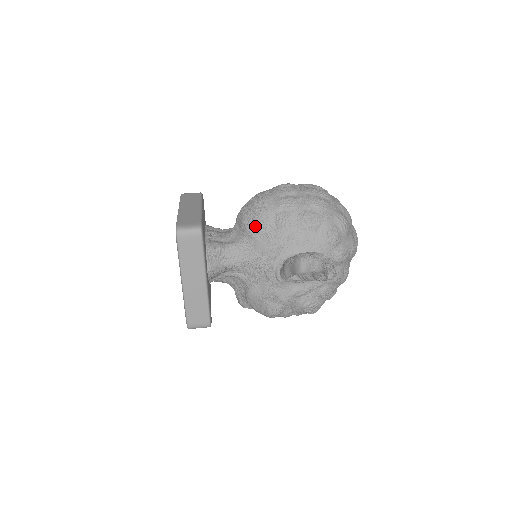
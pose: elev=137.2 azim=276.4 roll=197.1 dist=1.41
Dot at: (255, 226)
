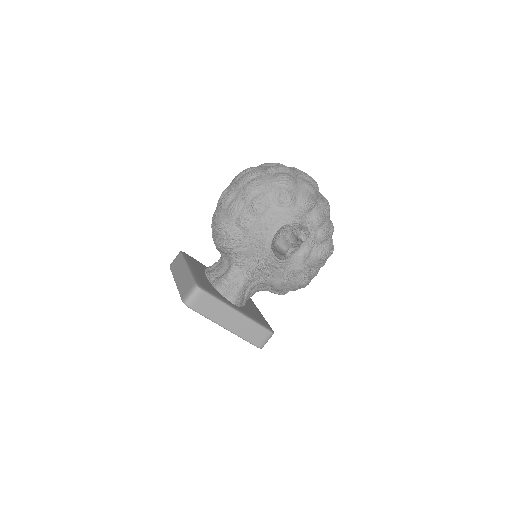
Dot at: (231, 244)
